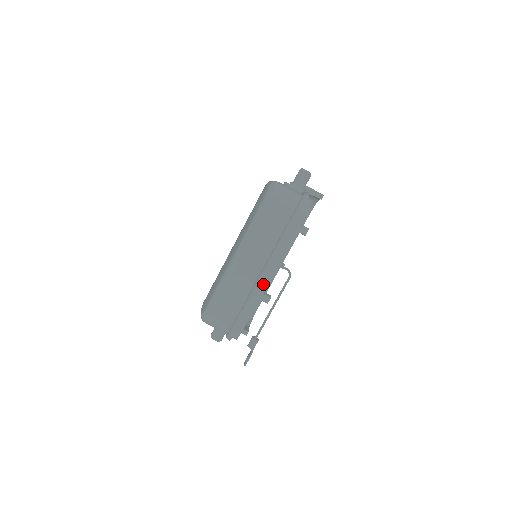
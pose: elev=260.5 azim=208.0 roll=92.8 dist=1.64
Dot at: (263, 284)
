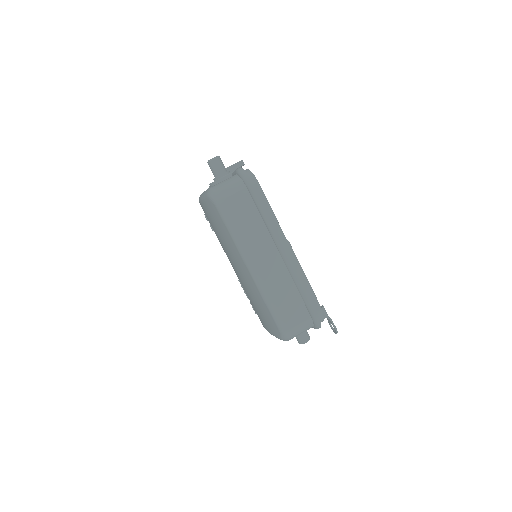
Dot at: (293, 263)
